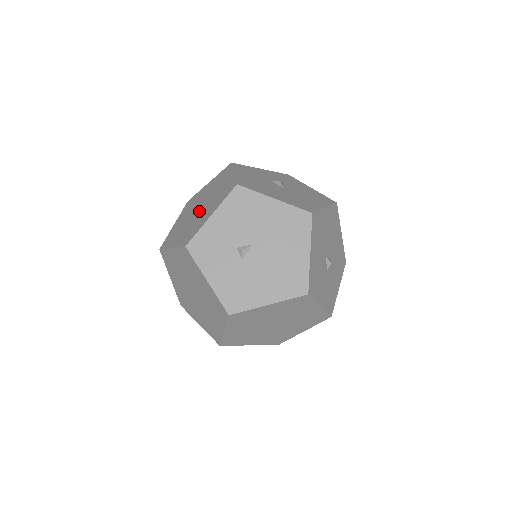
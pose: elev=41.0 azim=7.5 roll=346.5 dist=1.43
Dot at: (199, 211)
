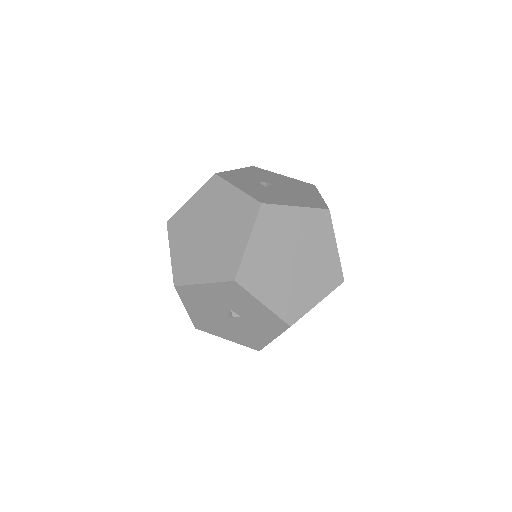
Dot at: occluded
